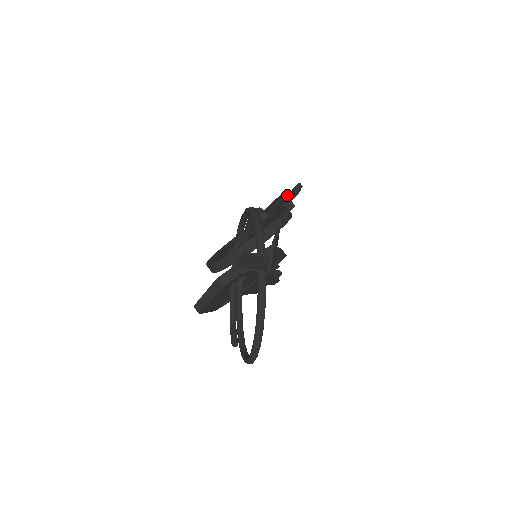
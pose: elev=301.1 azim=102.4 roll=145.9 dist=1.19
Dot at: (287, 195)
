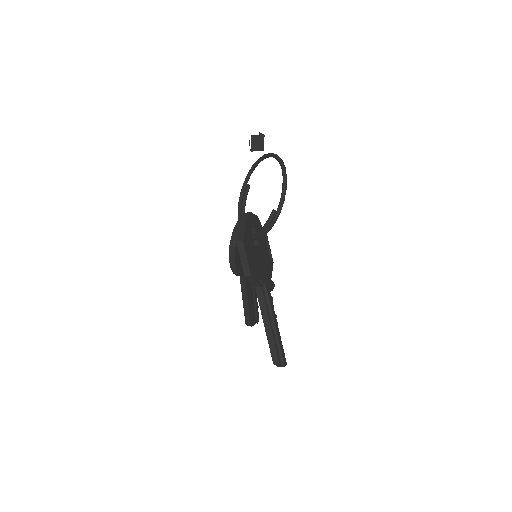
Dot at: occluded
